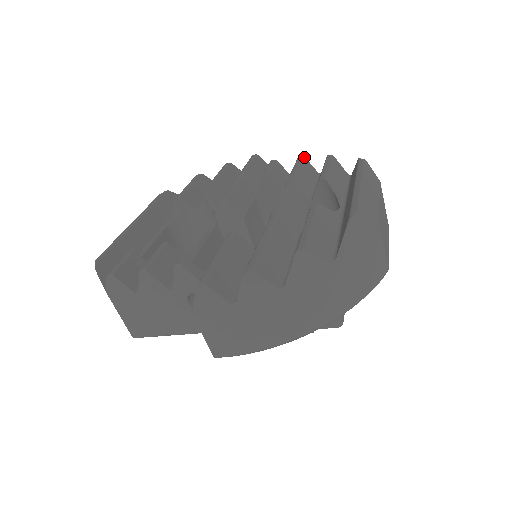
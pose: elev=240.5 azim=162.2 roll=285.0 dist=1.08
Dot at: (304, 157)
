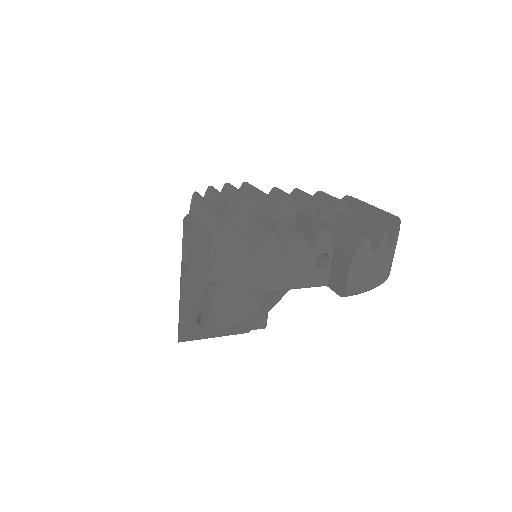
Dot at: (299, 189)
